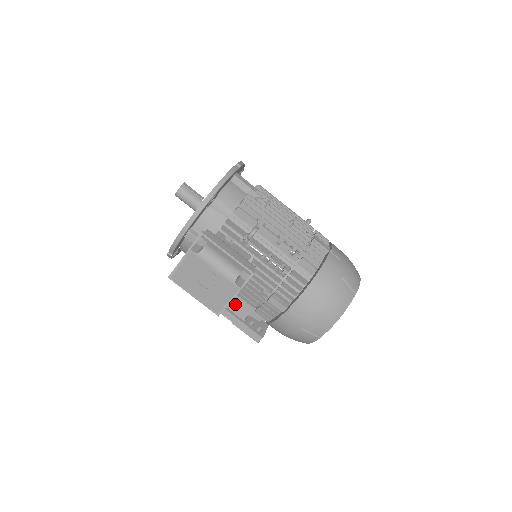
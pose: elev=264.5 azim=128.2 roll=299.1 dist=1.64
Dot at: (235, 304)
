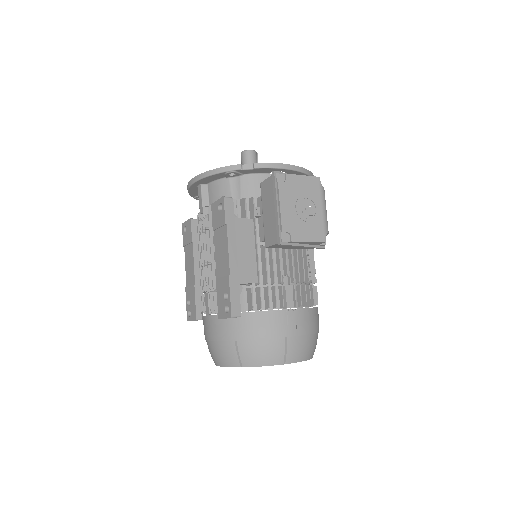
Dot at: (246, 263)
